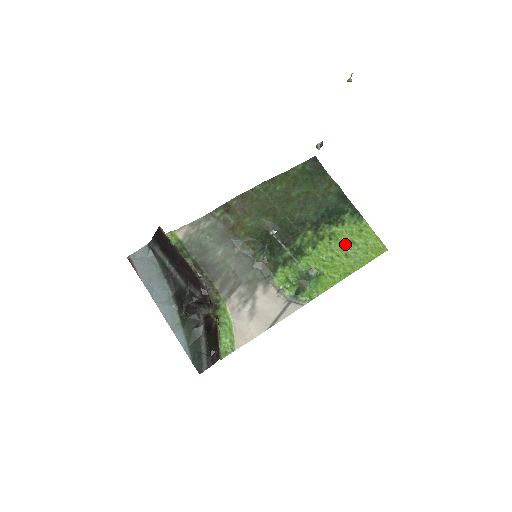
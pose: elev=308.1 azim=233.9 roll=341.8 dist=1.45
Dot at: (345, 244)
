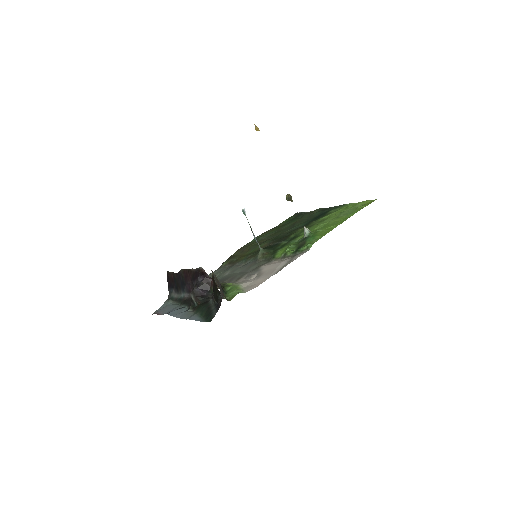
Dot at: (335, 216)
